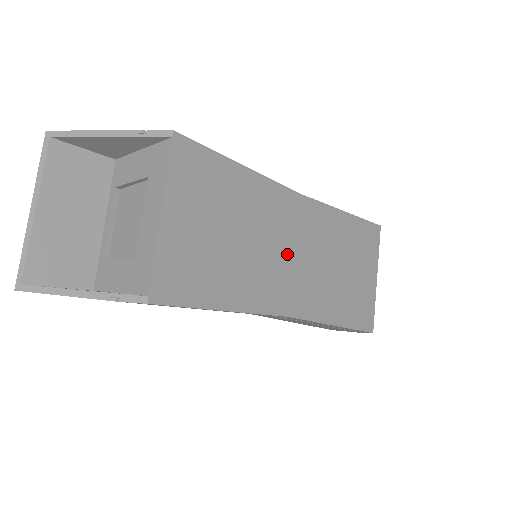
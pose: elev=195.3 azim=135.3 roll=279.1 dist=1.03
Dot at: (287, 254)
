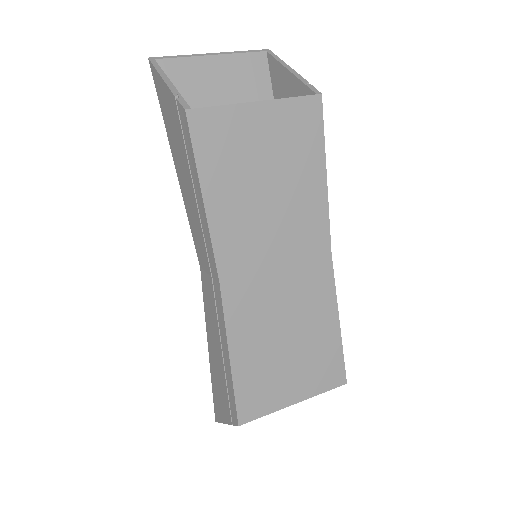
Dot at: (275, 256)
